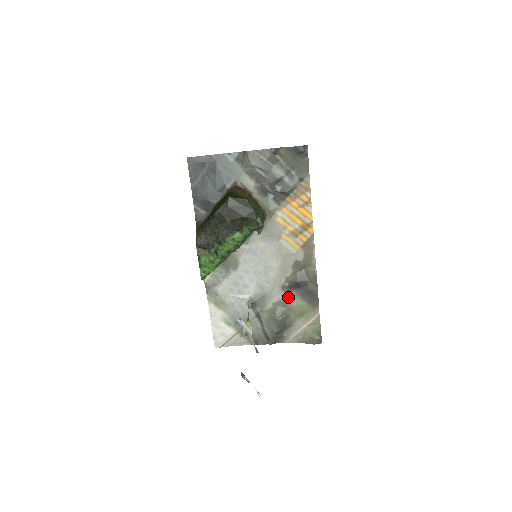
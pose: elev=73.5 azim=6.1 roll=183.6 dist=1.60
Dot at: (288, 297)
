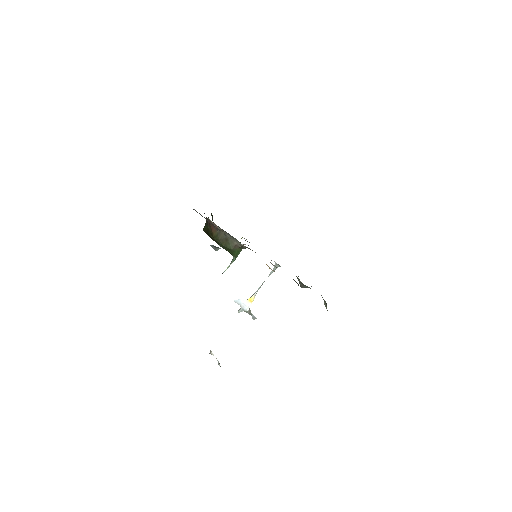
Dot at: occluded
